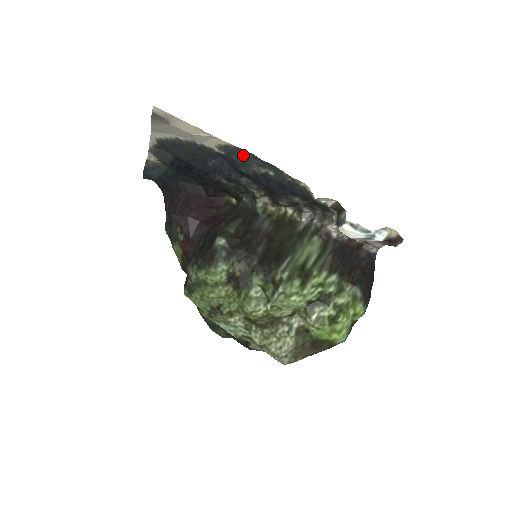
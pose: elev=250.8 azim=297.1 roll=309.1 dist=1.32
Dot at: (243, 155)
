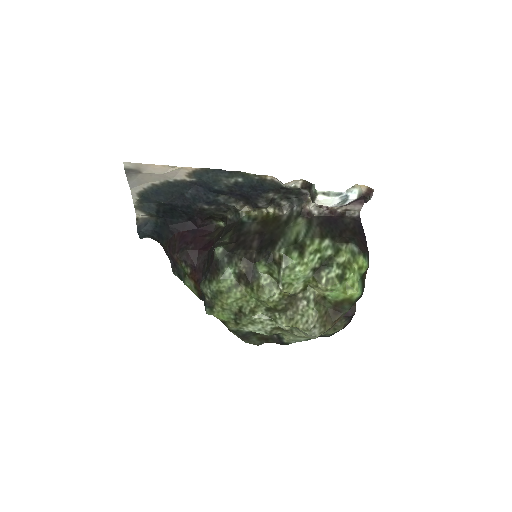
Dot at: (211, 174)
